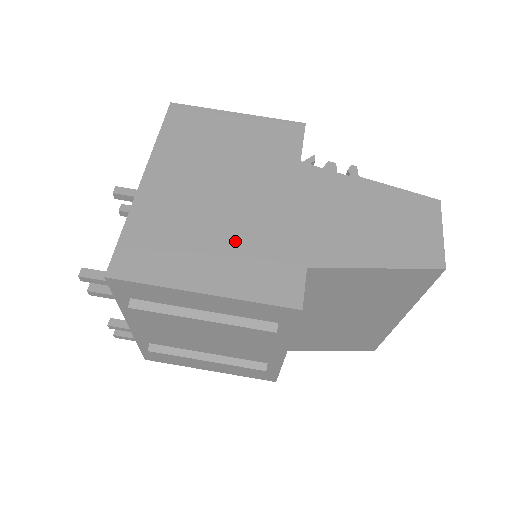
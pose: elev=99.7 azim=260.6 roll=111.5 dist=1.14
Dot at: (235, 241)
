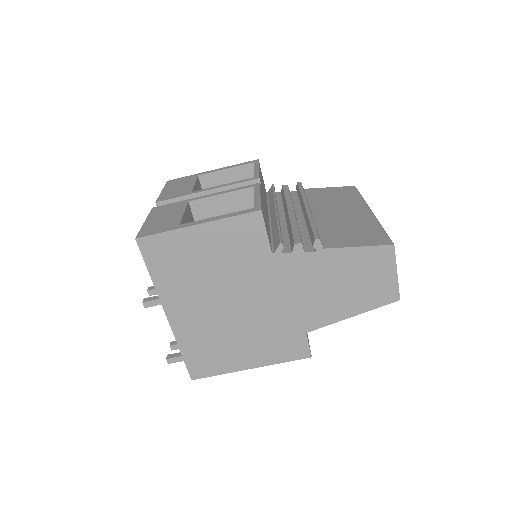
Dot at: (254, 334)
